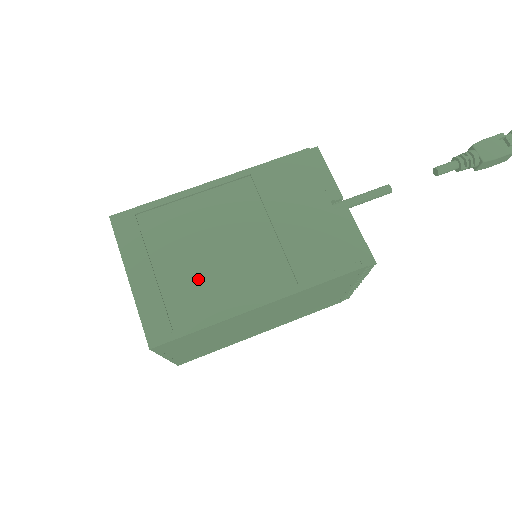
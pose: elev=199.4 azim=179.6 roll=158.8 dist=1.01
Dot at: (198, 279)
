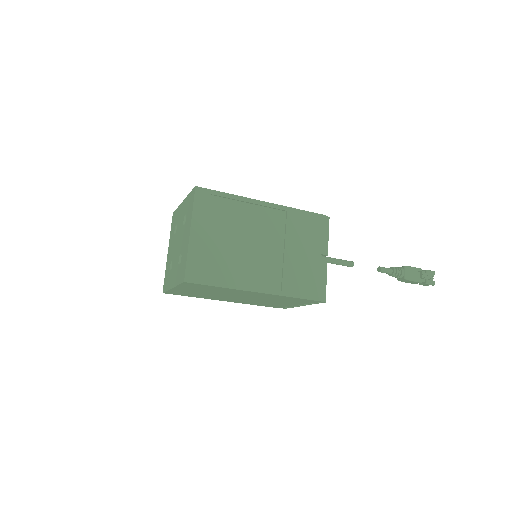
Dot at: (229, 256)
